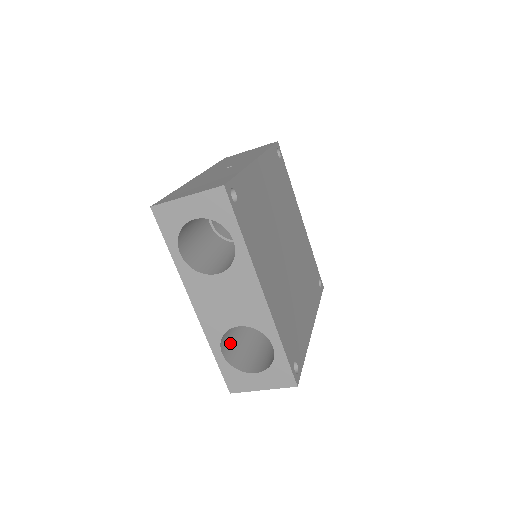
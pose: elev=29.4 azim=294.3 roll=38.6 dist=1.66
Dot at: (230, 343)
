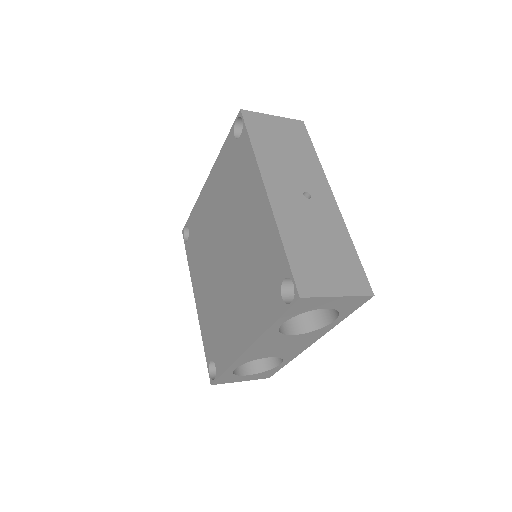
Dot at: occluded
